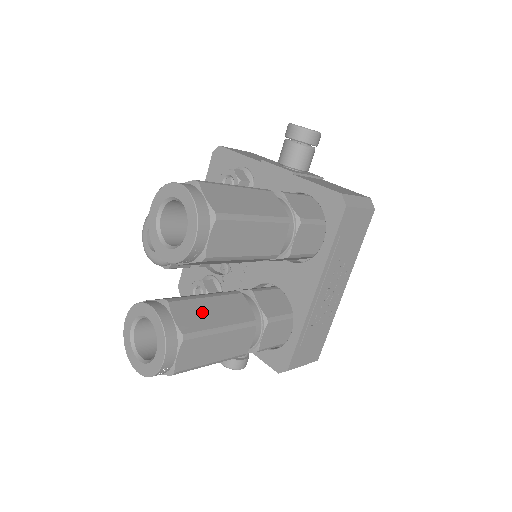
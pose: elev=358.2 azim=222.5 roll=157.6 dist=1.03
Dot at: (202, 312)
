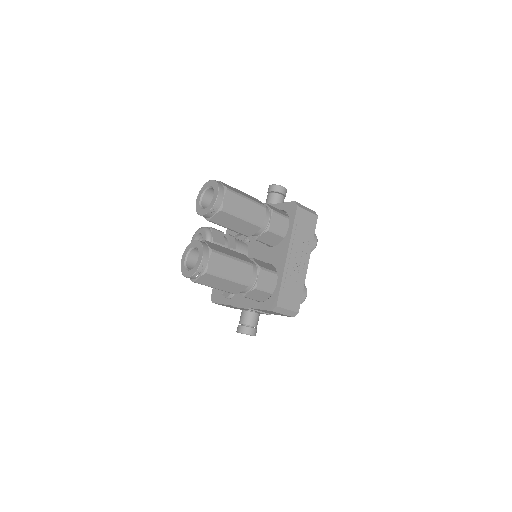
Dot at: (222, 249)
